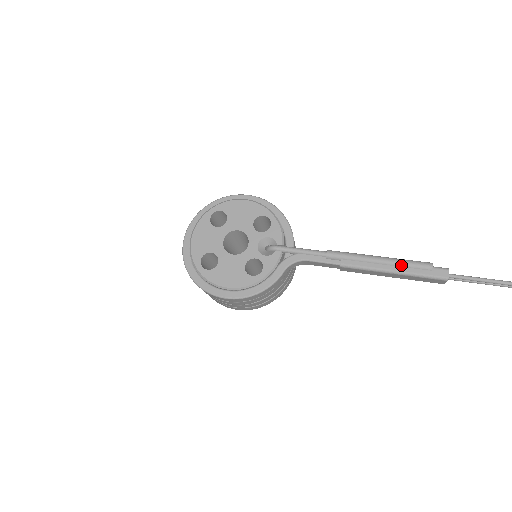
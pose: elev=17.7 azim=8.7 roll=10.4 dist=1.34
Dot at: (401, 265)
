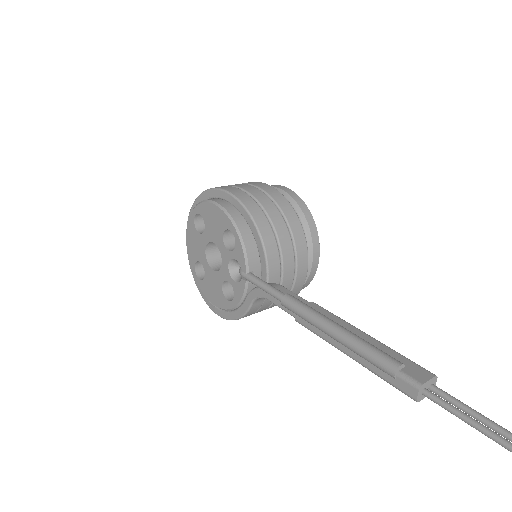
Dot at: (356, 353)
